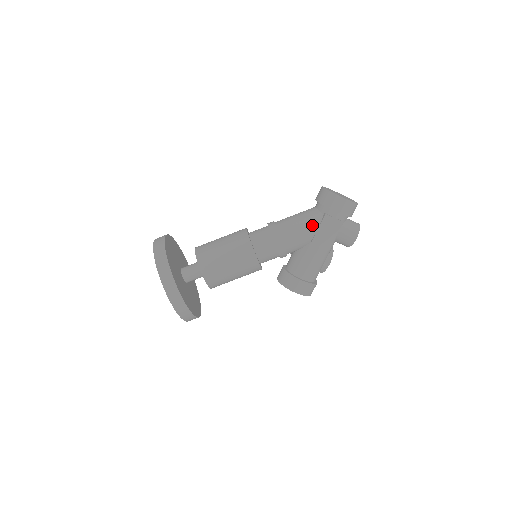
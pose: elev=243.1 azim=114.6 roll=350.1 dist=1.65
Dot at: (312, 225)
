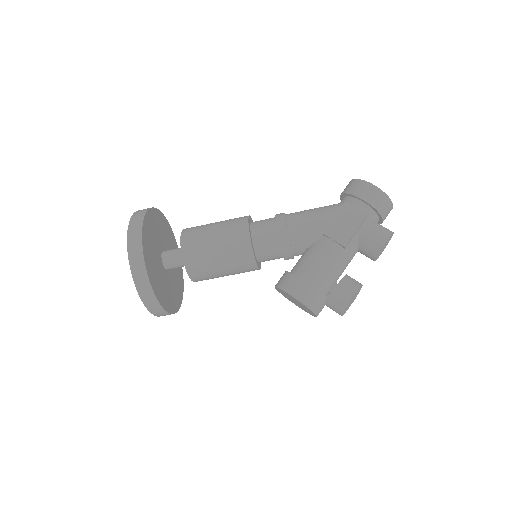
Dot at: (327, 213)
